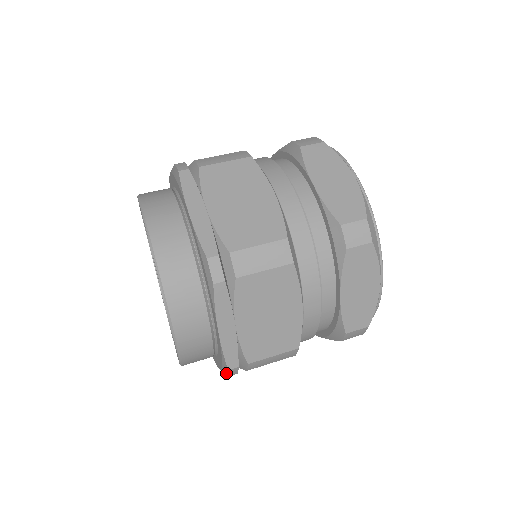
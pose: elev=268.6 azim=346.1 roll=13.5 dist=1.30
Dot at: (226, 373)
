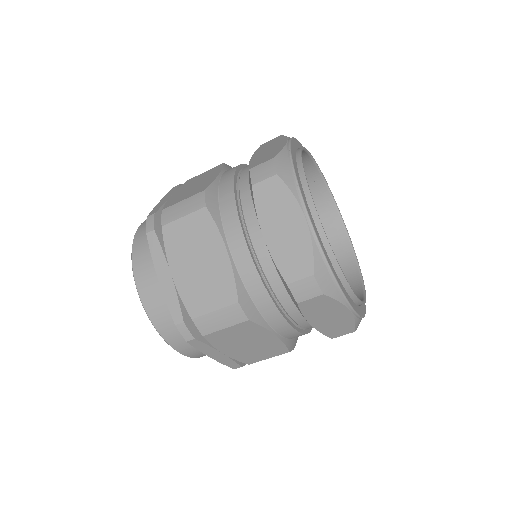
Dot at: (184, 337)
